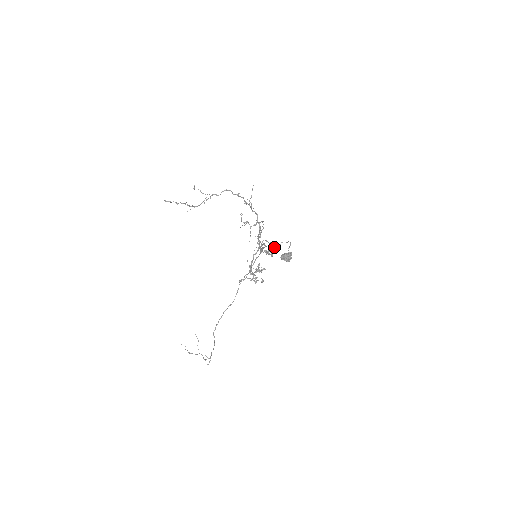
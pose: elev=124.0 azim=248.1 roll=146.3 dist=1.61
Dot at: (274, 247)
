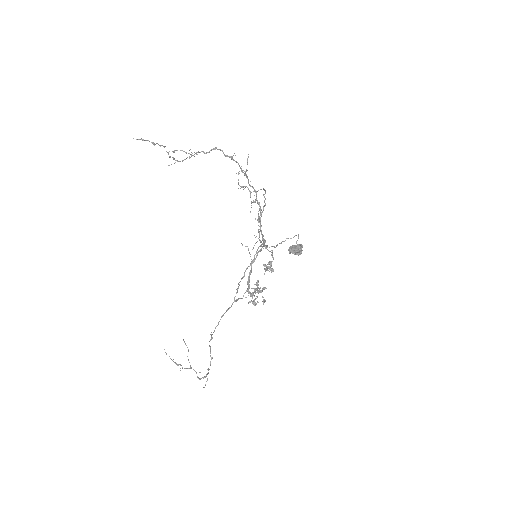
Dot at: occluded
